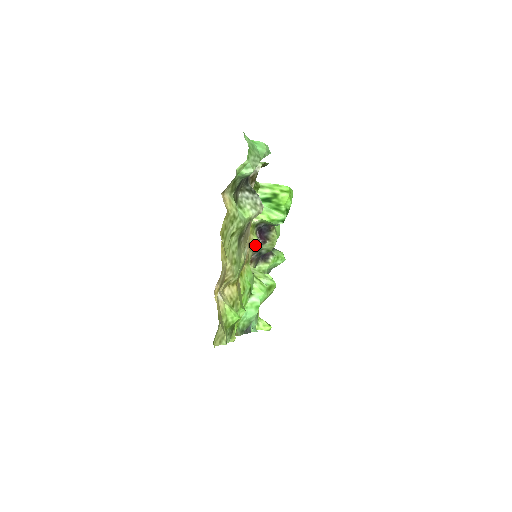
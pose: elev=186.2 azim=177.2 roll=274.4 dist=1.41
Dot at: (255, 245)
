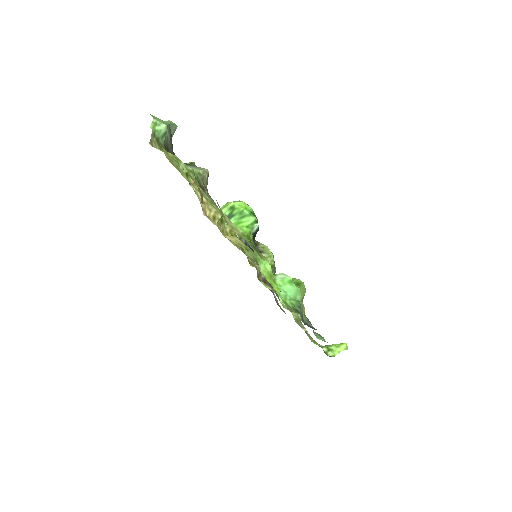
Dot at: occluded
